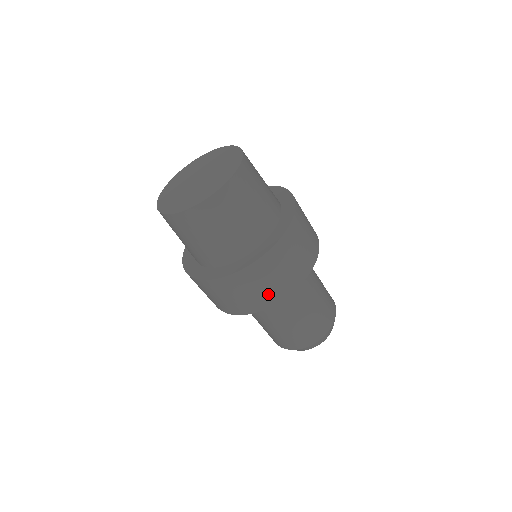
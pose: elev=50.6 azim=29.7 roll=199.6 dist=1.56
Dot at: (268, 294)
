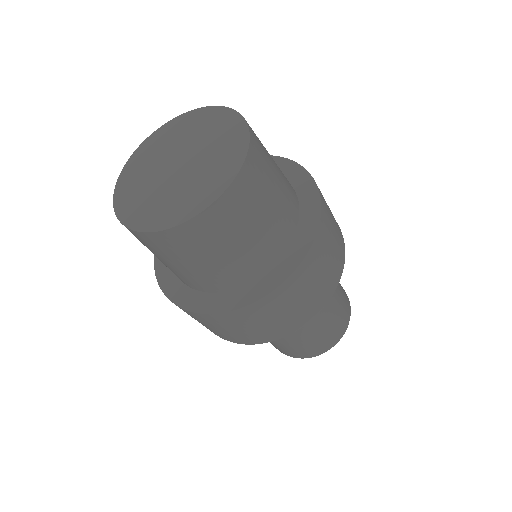
Dot at: occluded
